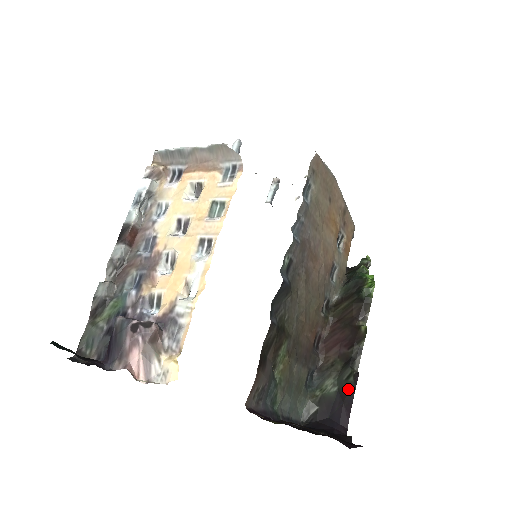
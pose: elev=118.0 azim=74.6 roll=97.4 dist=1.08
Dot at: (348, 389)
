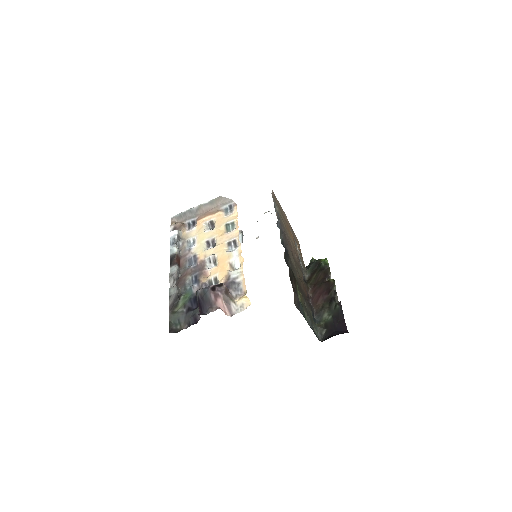
Dot at: (338, 312)
